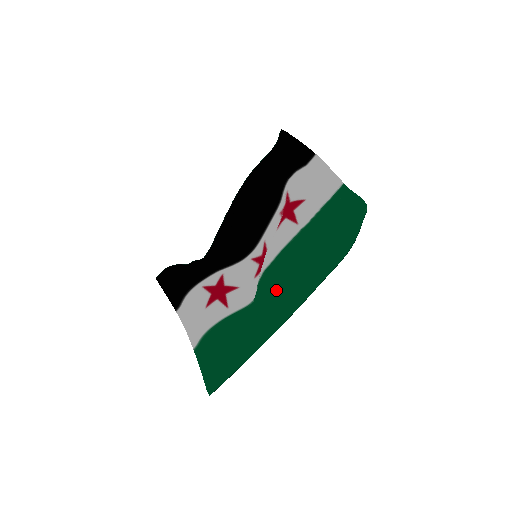
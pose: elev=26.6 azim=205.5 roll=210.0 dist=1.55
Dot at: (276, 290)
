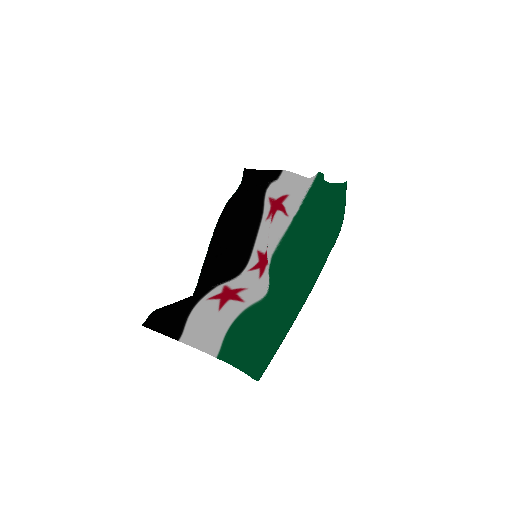
Dot at: (292, 263)
